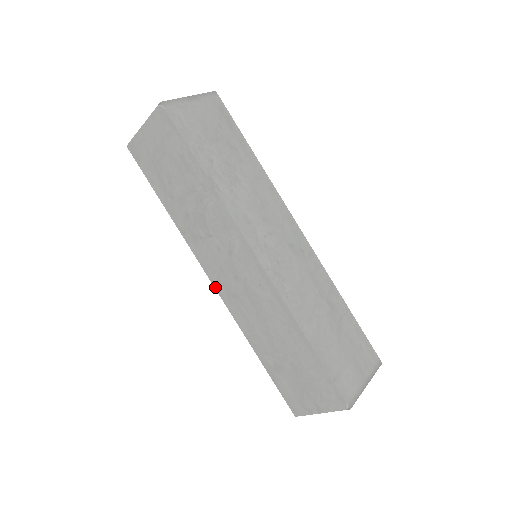
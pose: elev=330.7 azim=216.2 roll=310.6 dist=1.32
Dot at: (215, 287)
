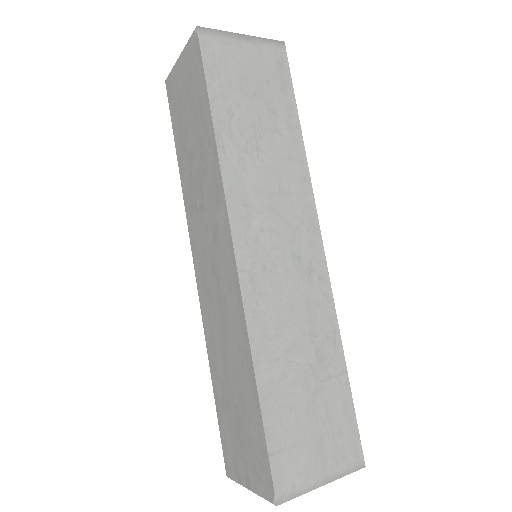
Dot at: (196, 274)
